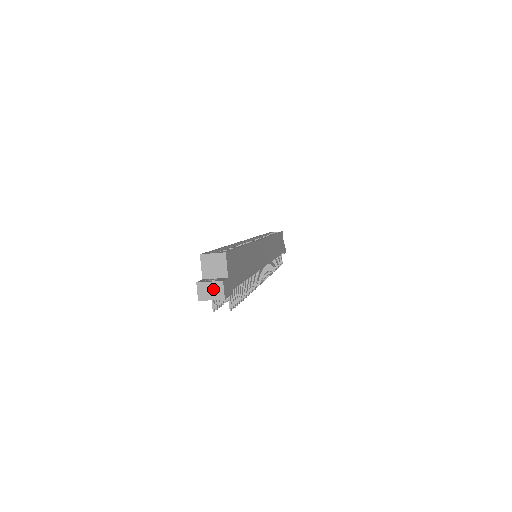
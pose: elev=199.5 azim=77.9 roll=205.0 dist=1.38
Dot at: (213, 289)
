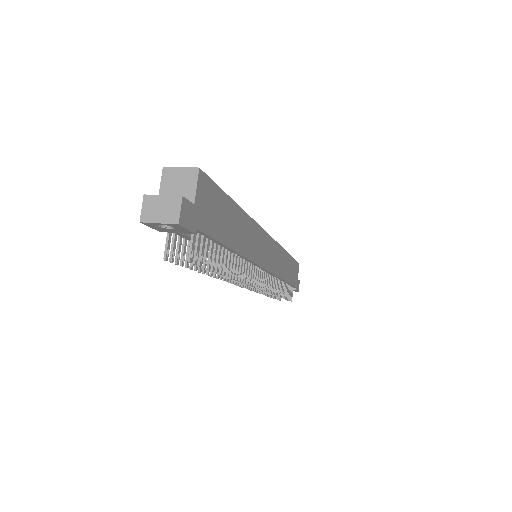
Dot at: (165, 207)
